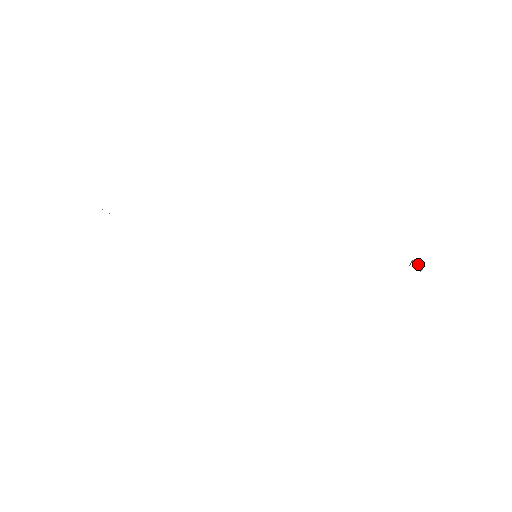
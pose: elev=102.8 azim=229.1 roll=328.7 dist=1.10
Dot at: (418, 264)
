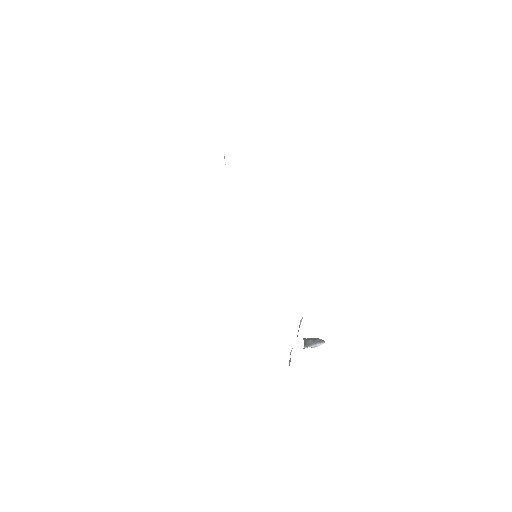
Dot at: (310, 342)
